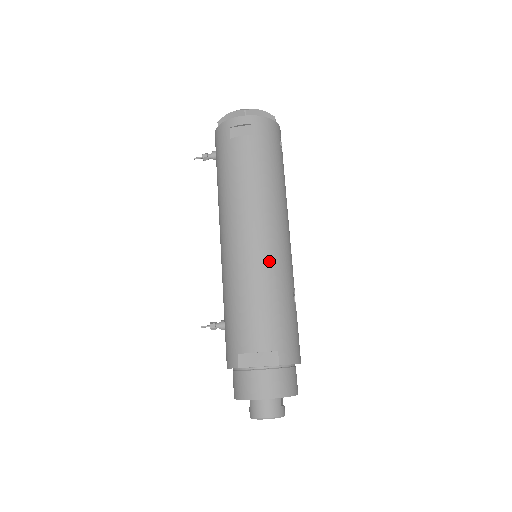
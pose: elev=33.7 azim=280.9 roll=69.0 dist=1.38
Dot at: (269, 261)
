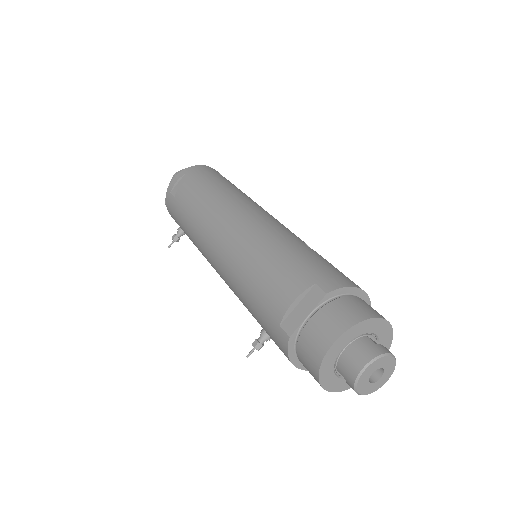
Dot at: (254, 231)
